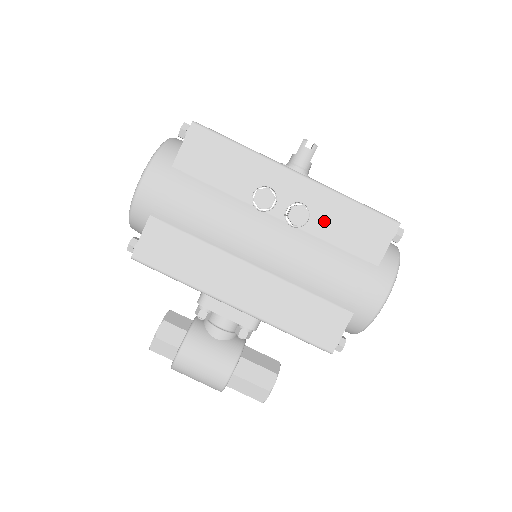
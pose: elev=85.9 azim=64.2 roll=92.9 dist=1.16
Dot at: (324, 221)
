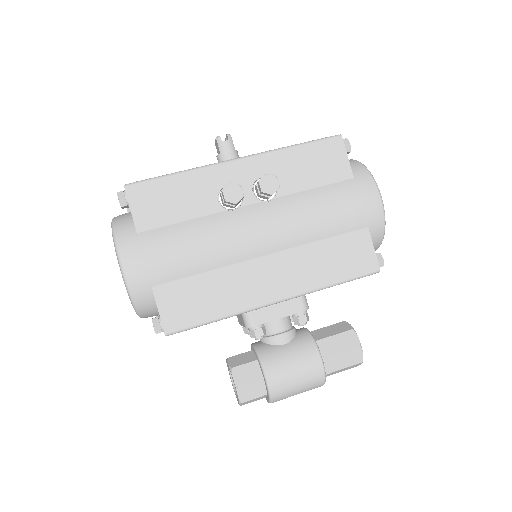
Dot at: (288, 178)
